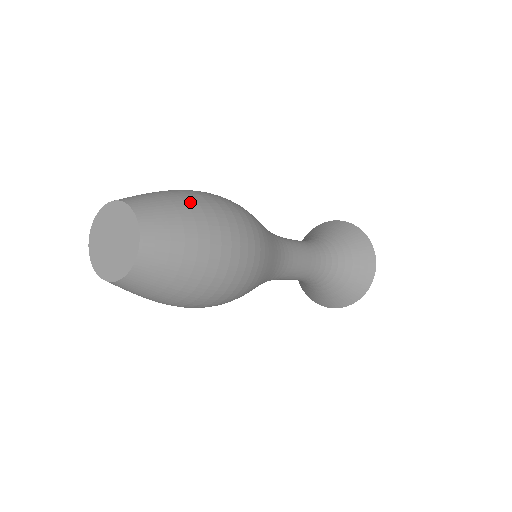
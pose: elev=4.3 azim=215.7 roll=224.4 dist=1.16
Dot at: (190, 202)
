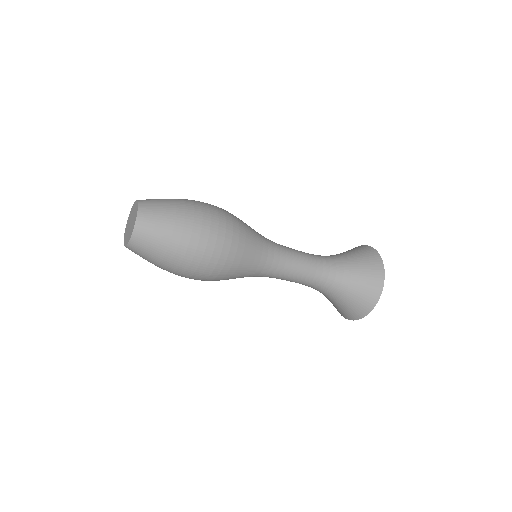
Dot at: occluded
